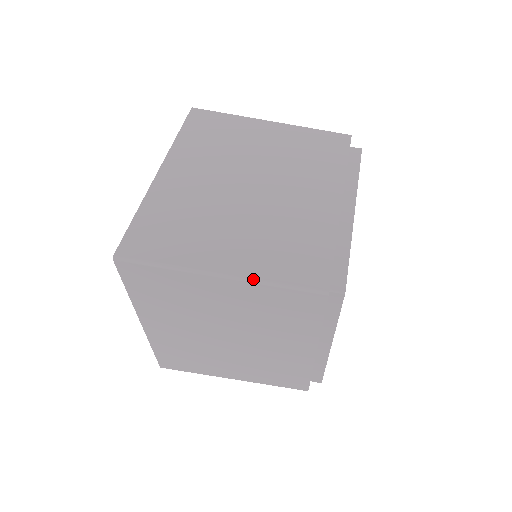
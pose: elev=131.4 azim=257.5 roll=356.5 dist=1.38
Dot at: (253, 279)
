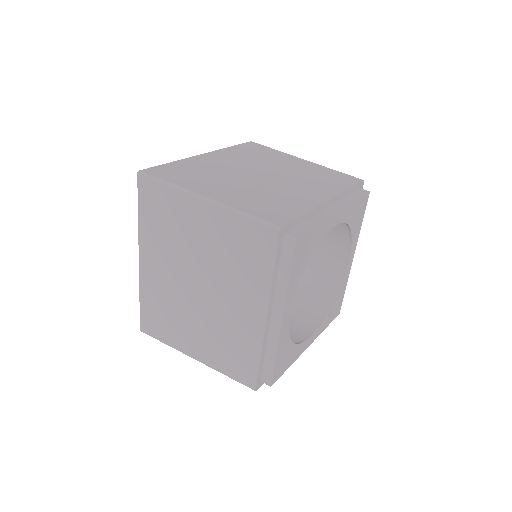
Dot at: (227, 206)
